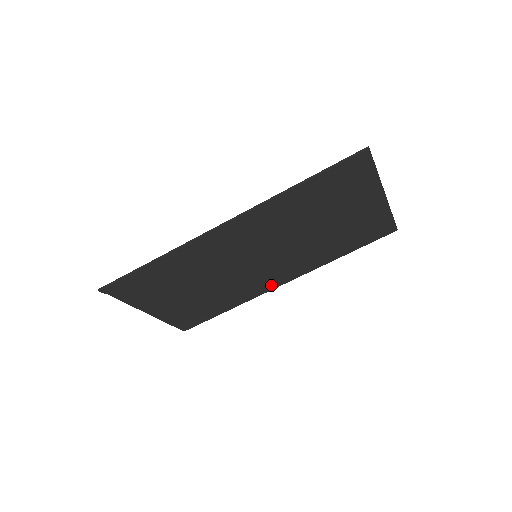
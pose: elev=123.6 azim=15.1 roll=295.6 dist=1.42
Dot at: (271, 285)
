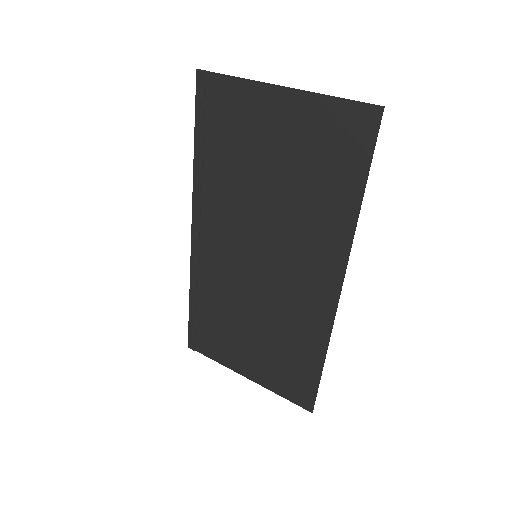
Dot at: (326, 298)
